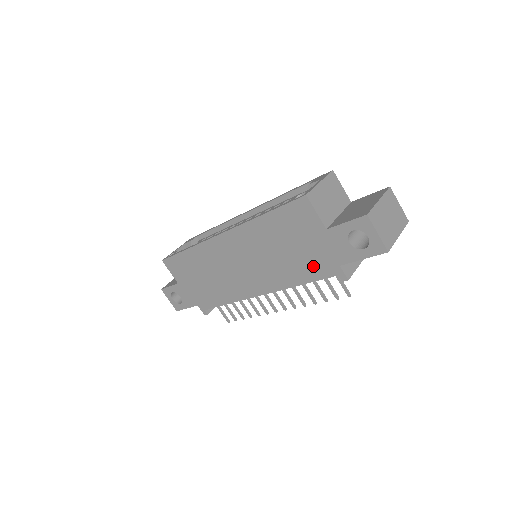
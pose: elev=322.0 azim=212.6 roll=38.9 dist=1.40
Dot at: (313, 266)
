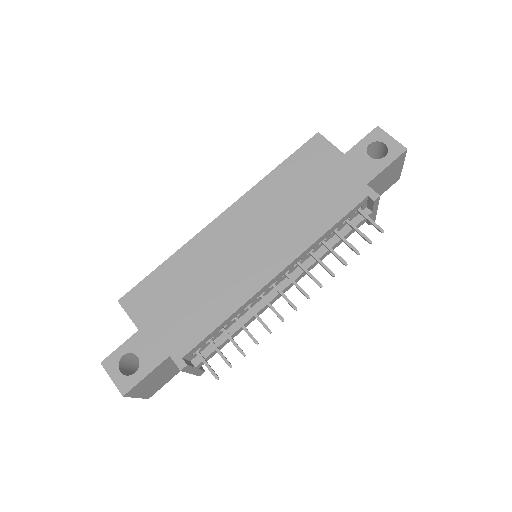
Dot at: (339, 199)
